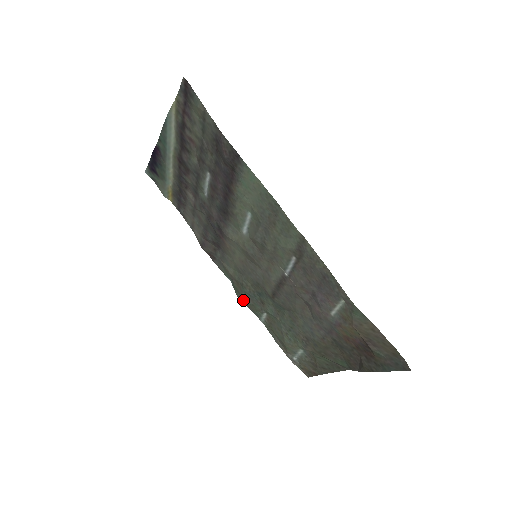
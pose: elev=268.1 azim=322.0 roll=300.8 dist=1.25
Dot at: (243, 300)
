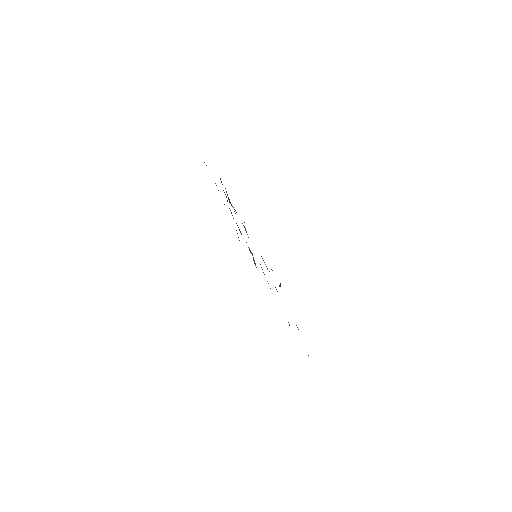
Dot at: occluded
